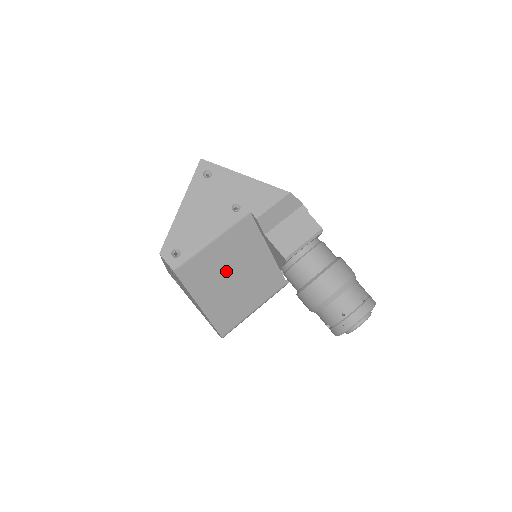
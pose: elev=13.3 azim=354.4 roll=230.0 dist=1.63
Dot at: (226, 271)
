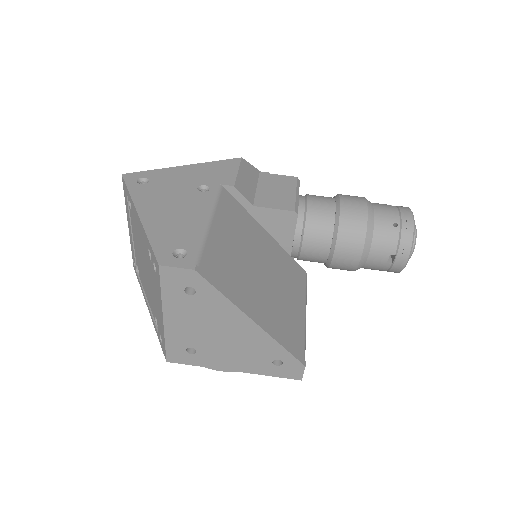
Dot at: (247, 264)
